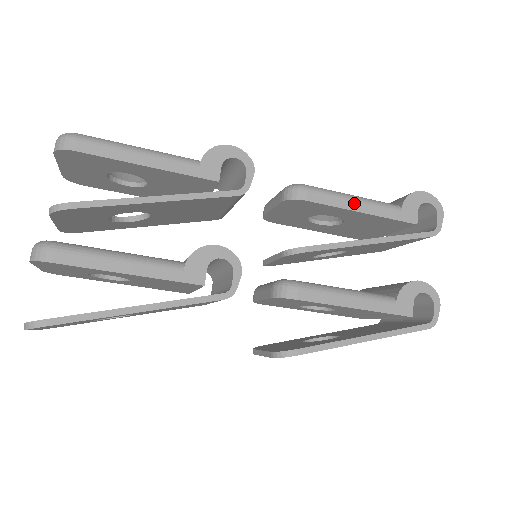
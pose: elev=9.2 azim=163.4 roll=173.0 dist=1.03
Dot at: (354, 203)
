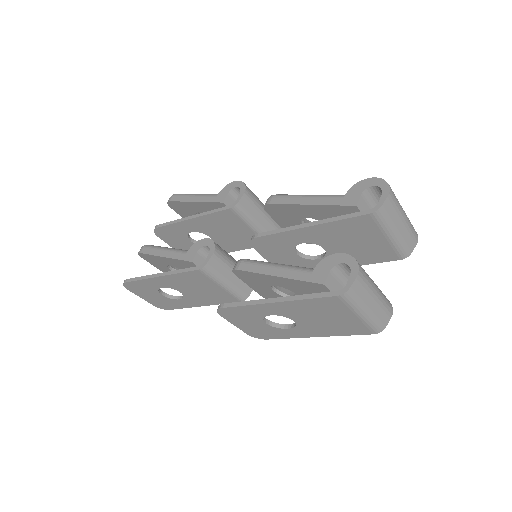
Dot at: (304, 199)
